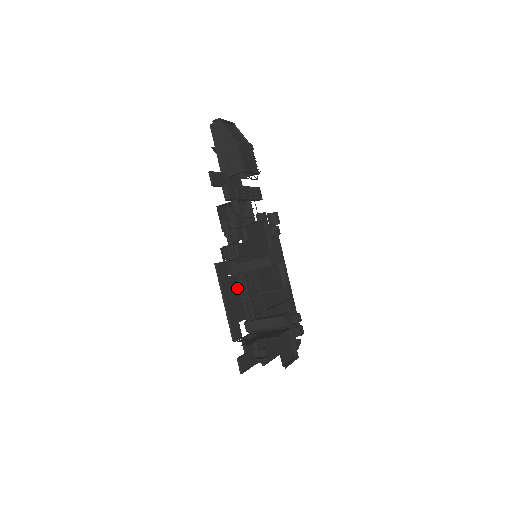
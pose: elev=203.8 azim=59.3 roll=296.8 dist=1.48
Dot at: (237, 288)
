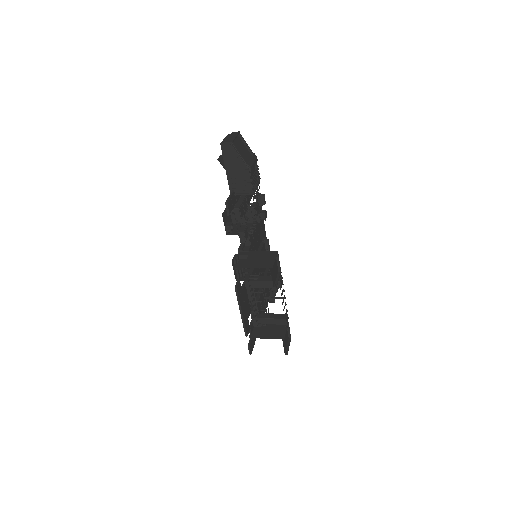
Dot at: (246, 293)
